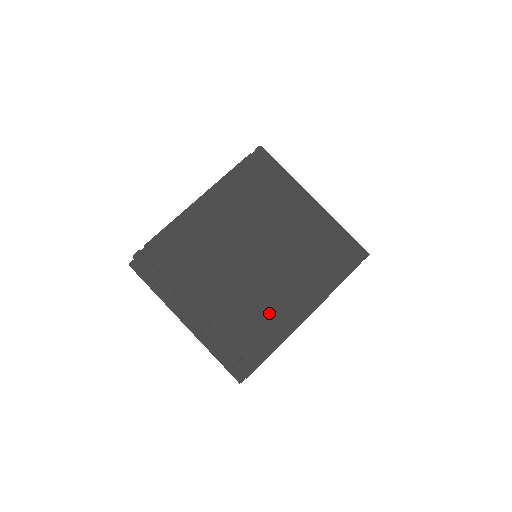
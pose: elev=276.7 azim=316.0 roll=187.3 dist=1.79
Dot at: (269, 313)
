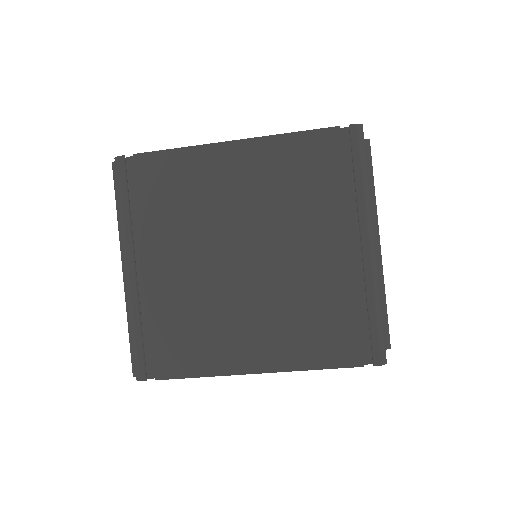
Dot at: (209, 334)
